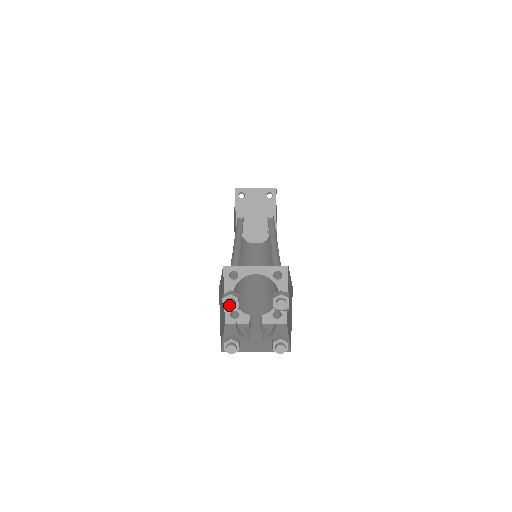
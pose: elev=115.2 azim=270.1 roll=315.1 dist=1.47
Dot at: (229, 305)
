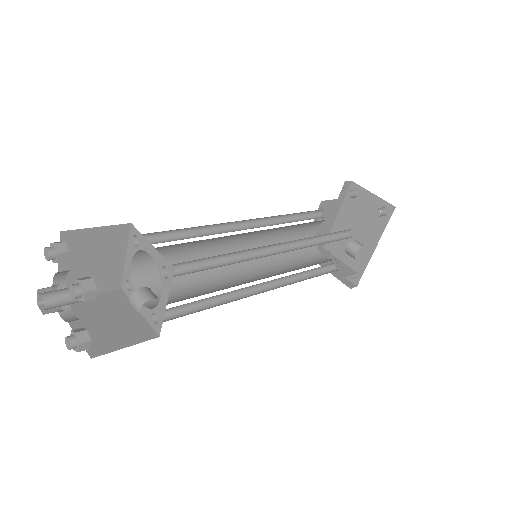
Dot at: (46, 254)
